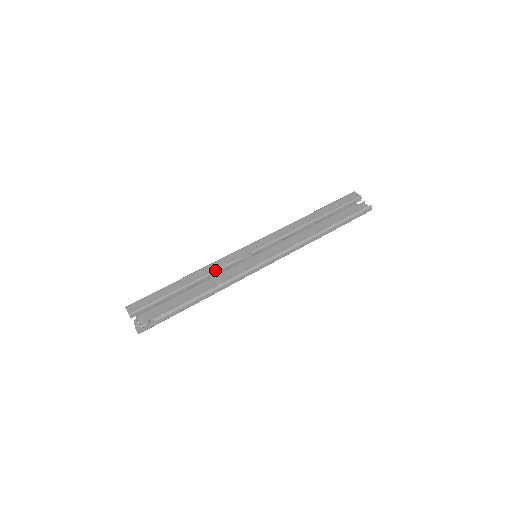
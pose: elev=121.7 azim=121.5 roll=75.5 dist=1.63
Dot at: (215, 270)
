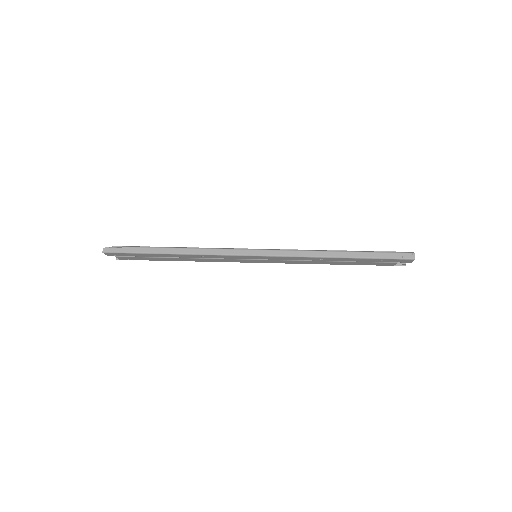
Dot at: occluded
